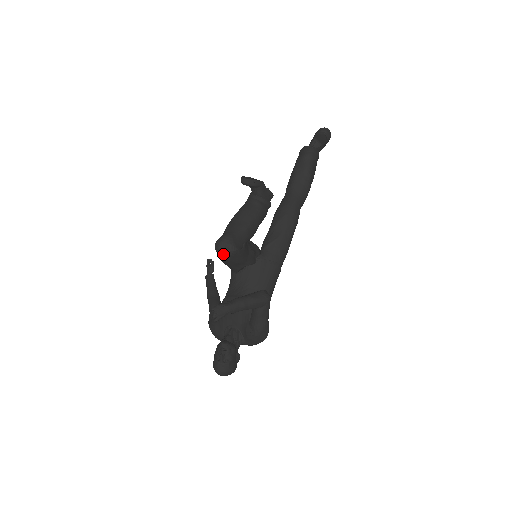
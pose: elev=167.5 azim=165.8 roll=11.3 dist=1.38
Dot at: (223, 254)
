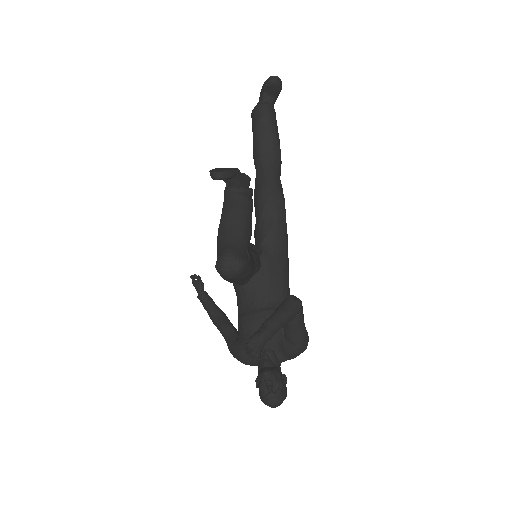
Dot at: (231, 275)
